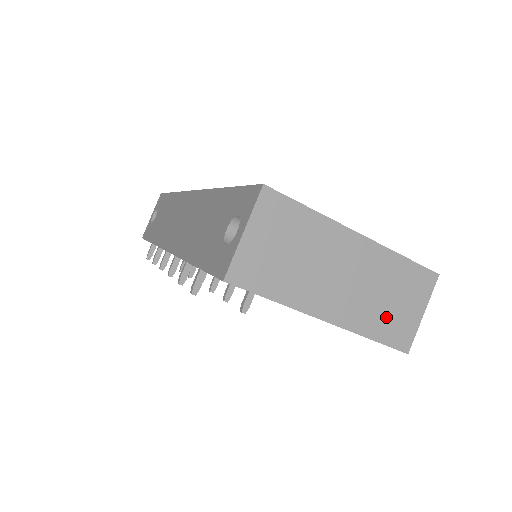
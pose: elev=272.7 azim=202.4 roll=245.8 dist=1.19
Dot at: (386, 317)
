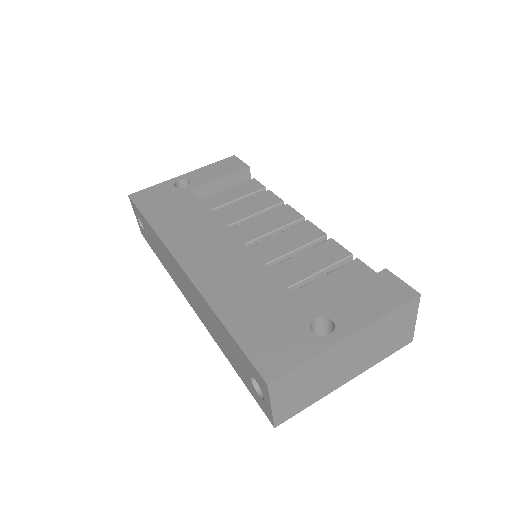
Dot at: (389, 344)
